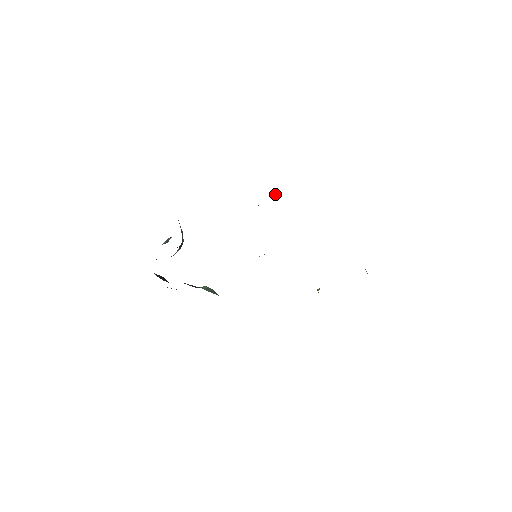
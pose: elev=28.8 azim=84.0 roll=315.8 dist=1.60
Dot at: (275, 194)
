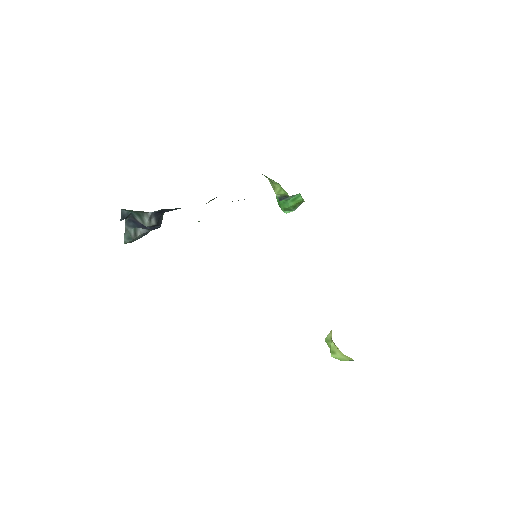
Dot at: (286, 212)
